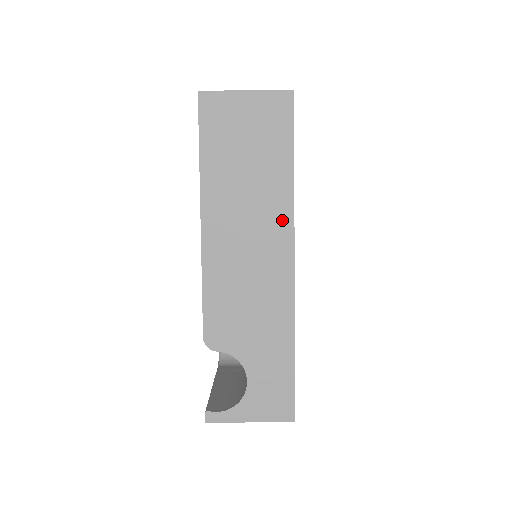
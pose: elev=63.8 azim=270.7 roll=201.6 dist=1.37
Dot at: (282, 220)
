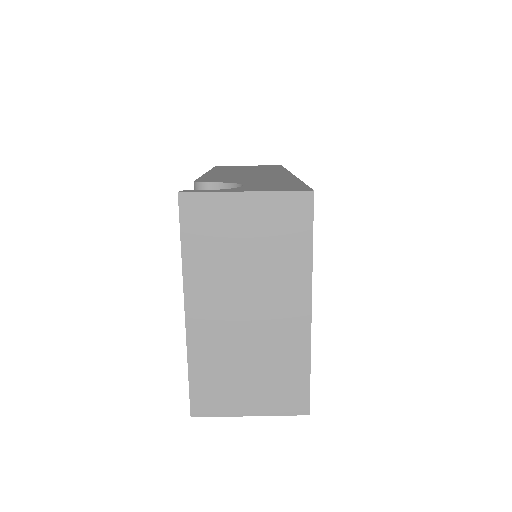
Dot at: (278, 171)
